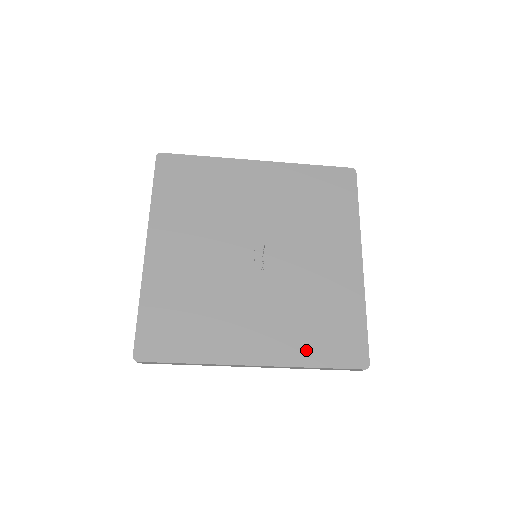
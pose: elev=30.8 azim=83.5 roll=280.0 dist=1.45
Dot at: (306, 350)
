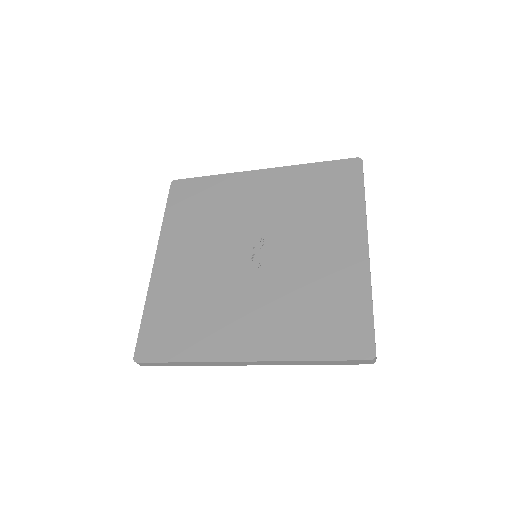
Dot at: (301, 343)
